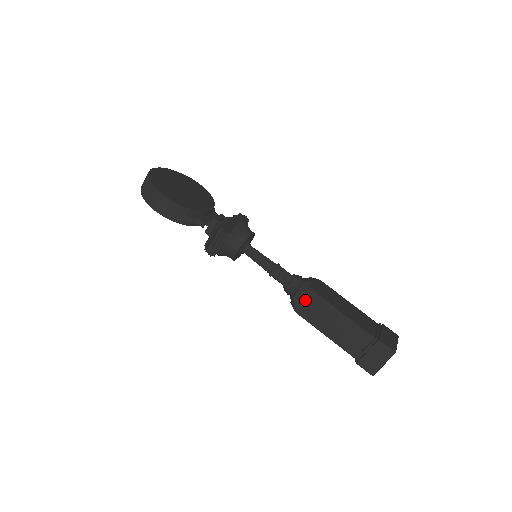
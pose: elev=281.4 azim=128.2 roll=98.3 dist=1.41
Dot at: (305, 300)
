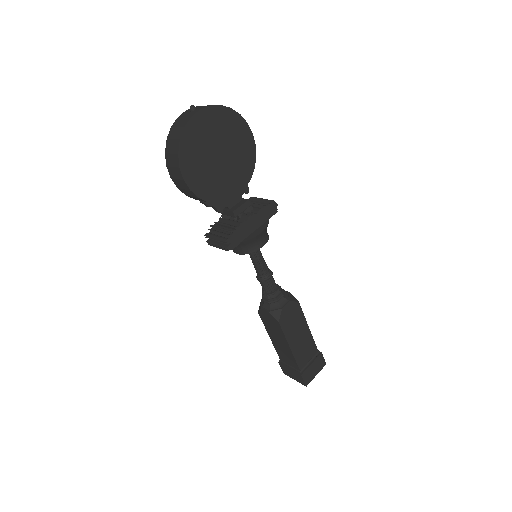
Dot at: (269, 318)
